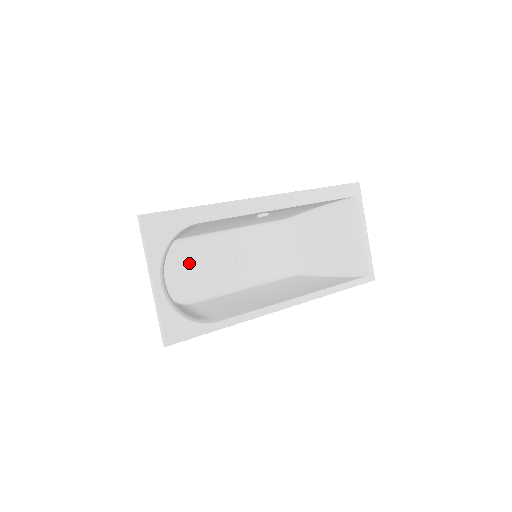
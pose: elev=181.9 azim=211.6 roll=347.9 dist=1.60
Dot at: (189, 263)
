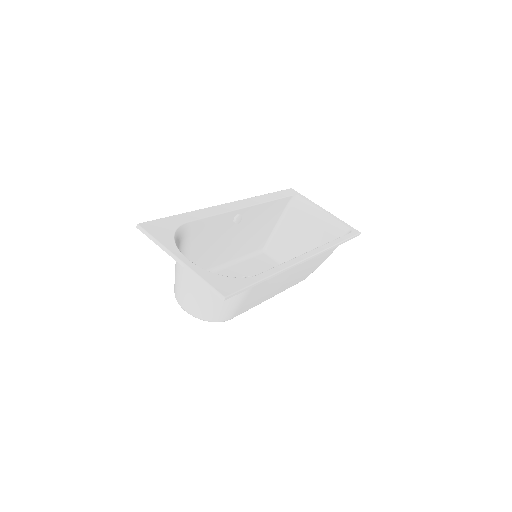
Dot at: occluded
